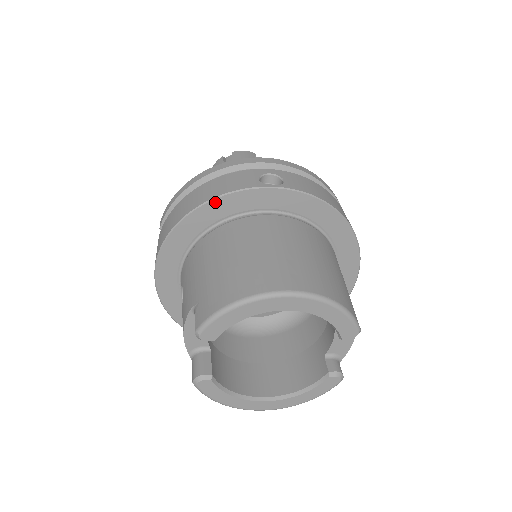
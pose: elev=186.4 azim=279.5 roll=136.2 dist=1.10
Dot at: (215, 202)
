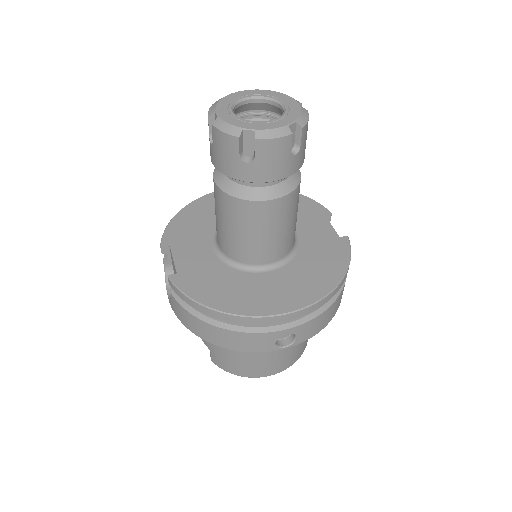
Dot at: (234, 348)
